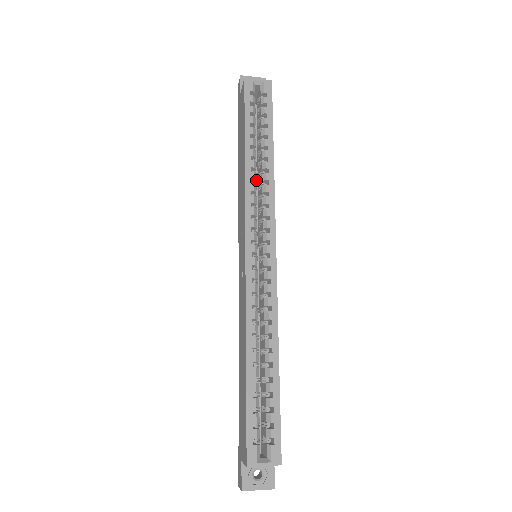
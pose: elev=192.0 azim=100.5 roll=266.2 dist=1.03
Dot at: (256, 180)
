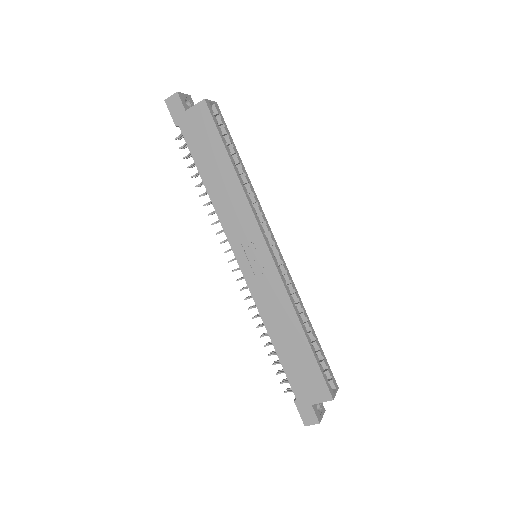
Dot at: occluded
